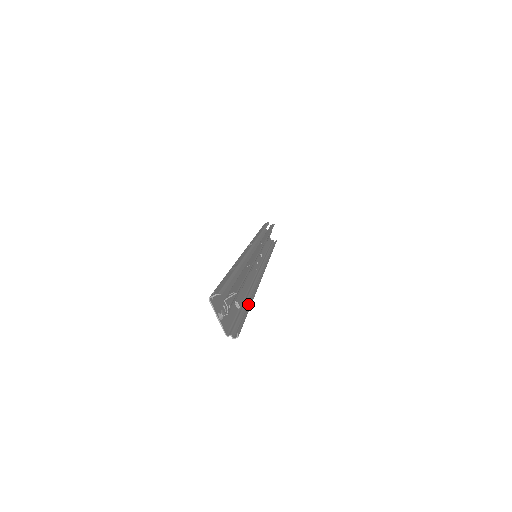
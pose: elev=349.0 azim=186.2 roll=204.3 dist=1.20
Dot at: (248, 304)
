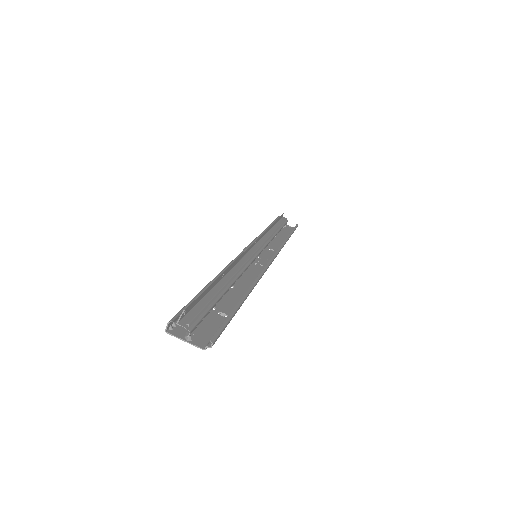
Dot at: (240, 305)
